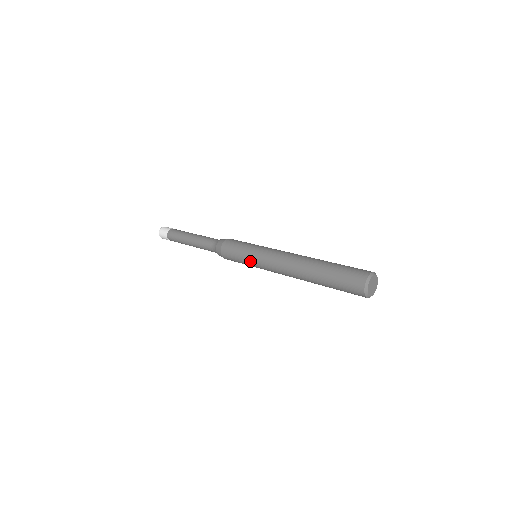
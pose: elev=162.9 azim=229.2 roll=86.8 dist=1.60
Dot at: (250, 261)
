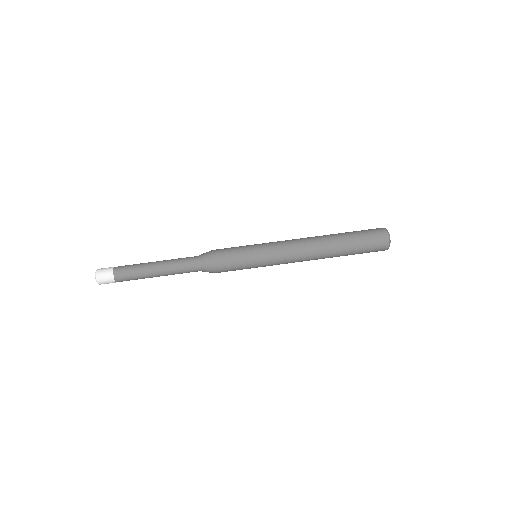
Dot at: (259, 264)
